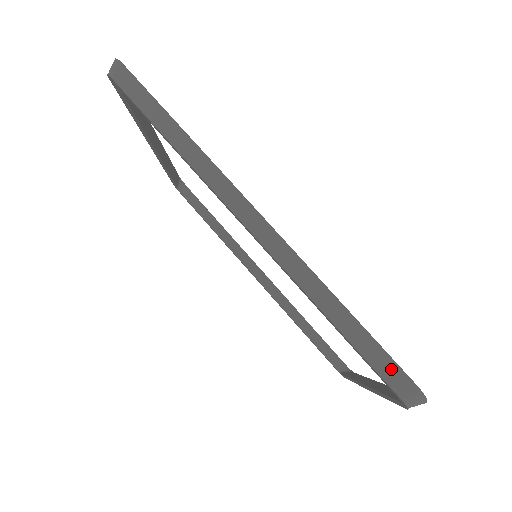
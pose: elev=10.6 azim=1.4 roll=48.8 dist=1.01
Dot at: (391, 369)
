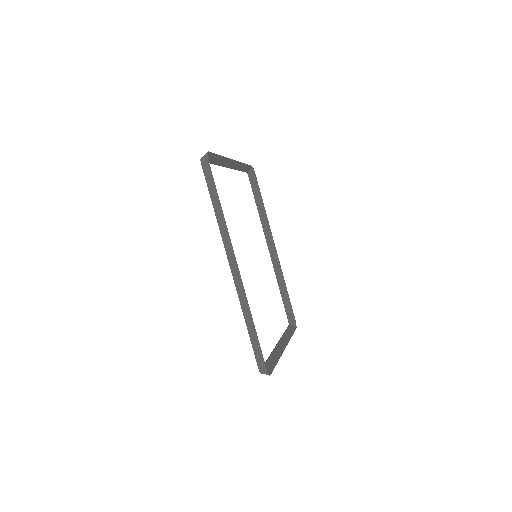
Dot at: (260, 357)
